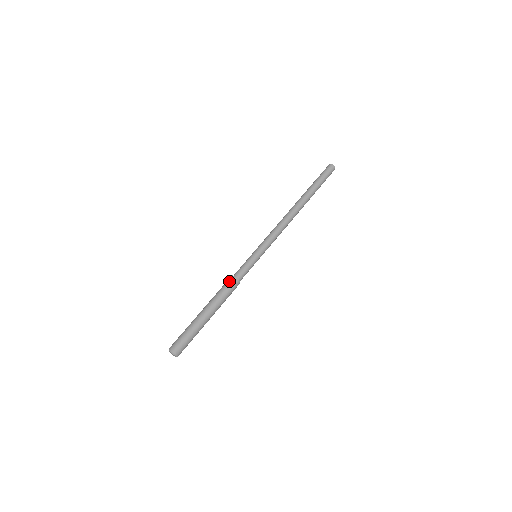
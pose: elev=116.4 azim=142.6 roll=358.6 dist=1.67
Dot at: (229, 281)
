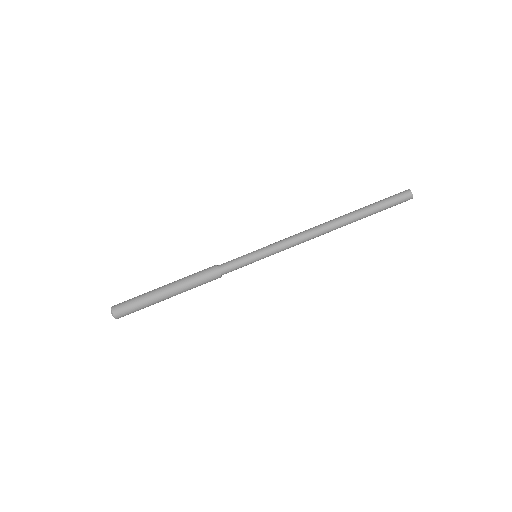
Dot at: (209, 269)
